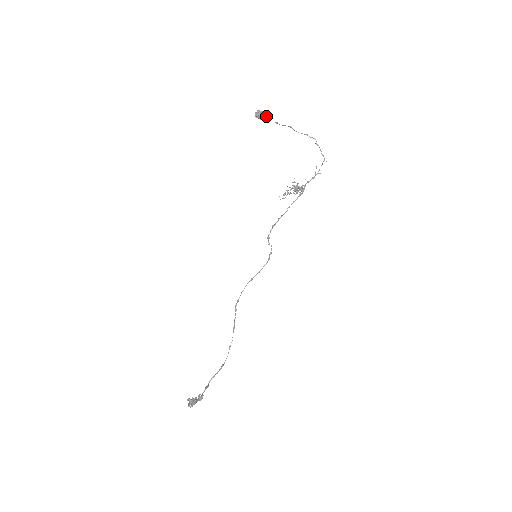
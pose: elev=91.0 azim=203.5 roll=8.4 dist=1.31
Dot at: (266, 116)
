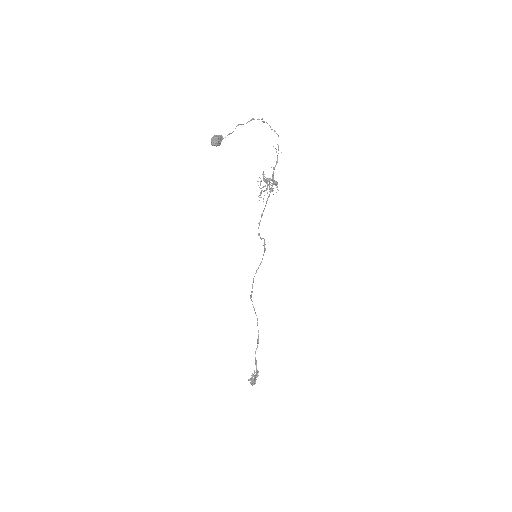
Dot at: (222, 139)
